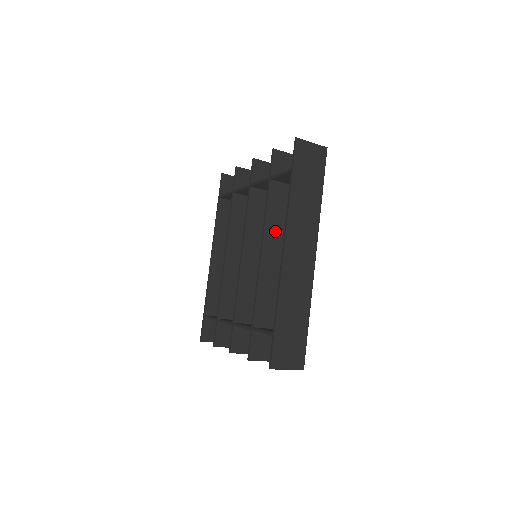
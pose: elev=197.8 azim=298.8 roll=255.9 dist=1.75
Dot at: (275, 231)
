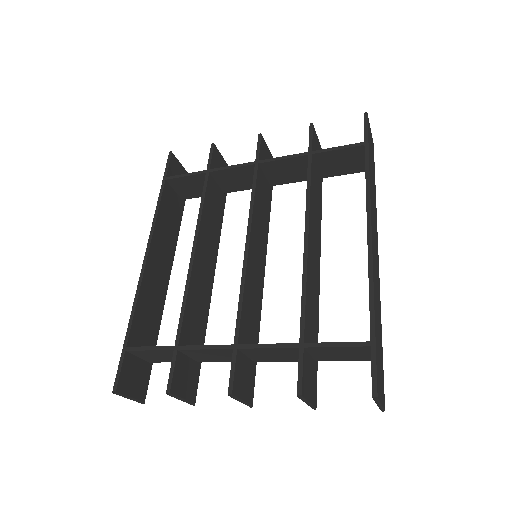
Dot at: (314, 219)
